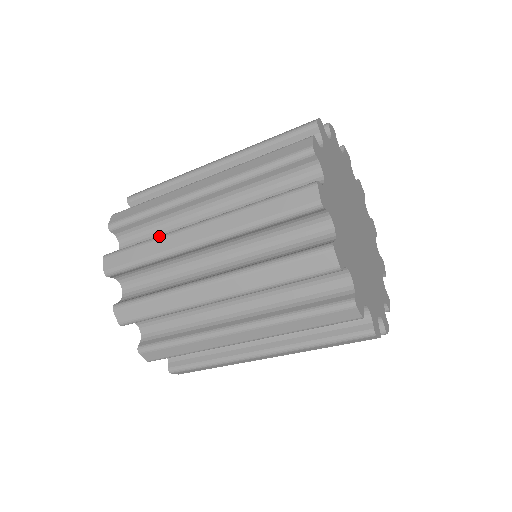
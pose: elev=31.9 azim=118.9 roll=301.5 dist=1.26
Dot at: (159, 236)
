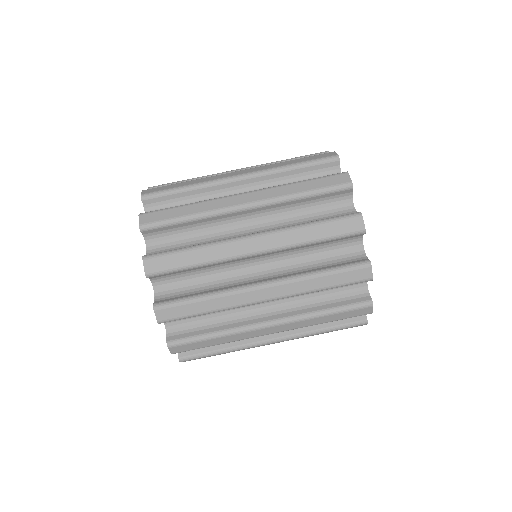
Dot at: occluded
